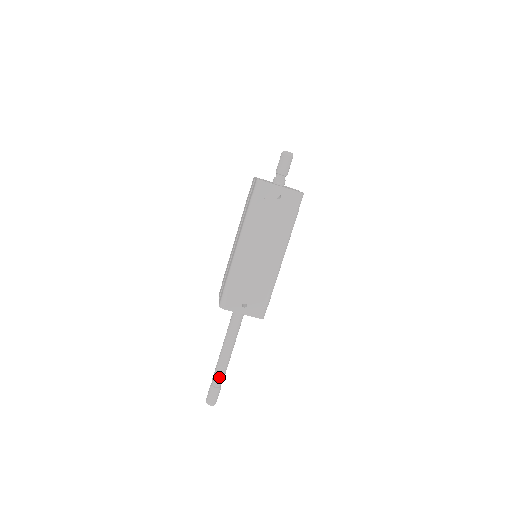
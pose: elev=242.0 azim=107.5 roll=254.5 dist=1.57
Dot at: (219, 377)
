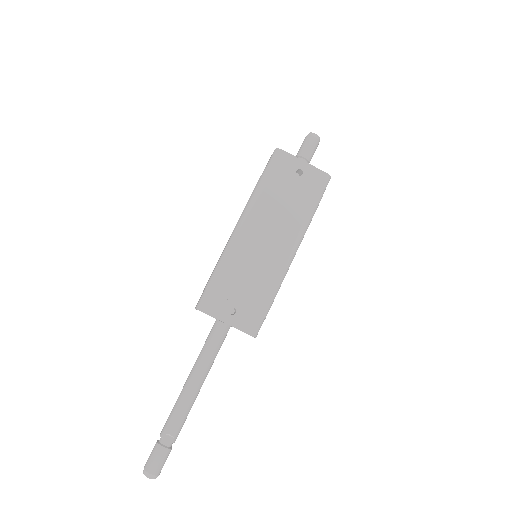
Dot at: (172, 429)
